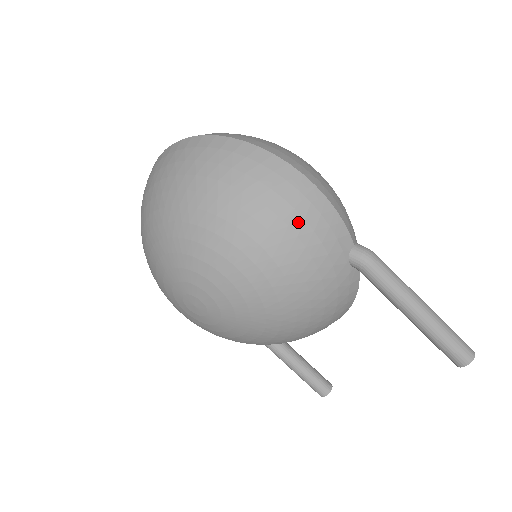
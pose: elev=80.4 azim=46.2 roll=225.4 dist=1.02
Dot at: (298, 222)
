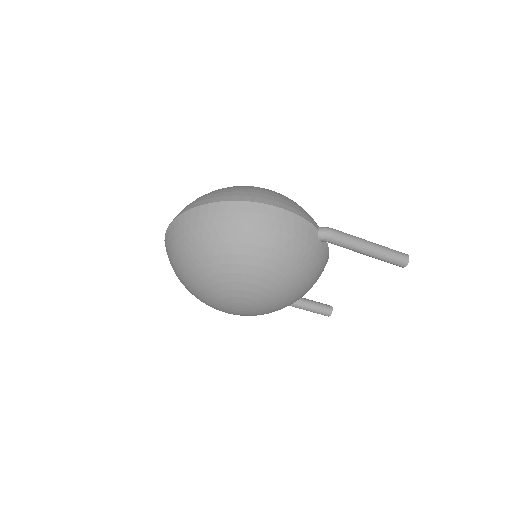
Dot at: (284, 235)
